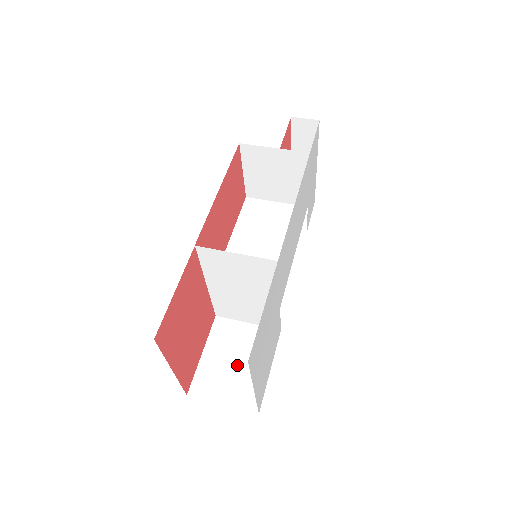
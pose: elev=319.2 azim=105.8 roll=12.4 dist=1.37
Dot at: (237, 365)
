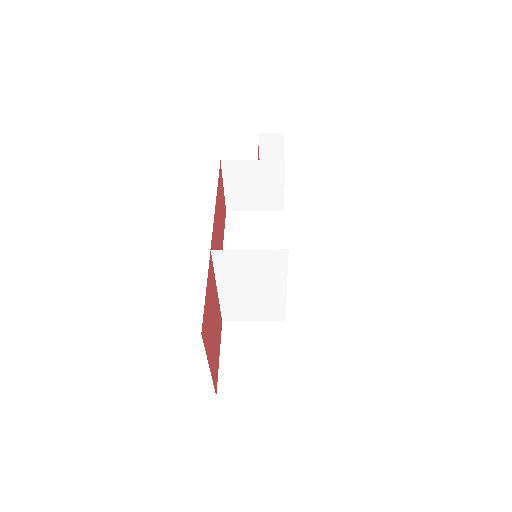
Dot at: (255, 360)
